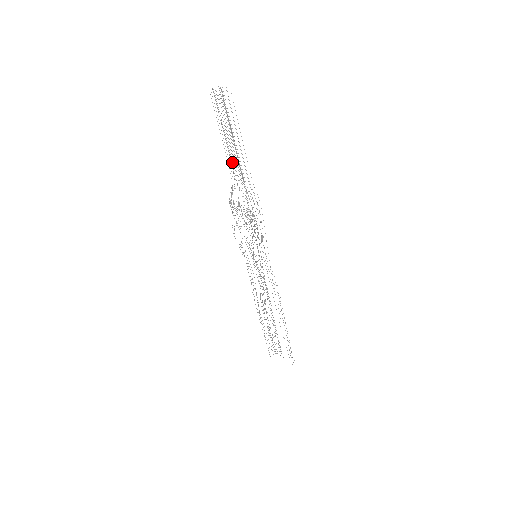
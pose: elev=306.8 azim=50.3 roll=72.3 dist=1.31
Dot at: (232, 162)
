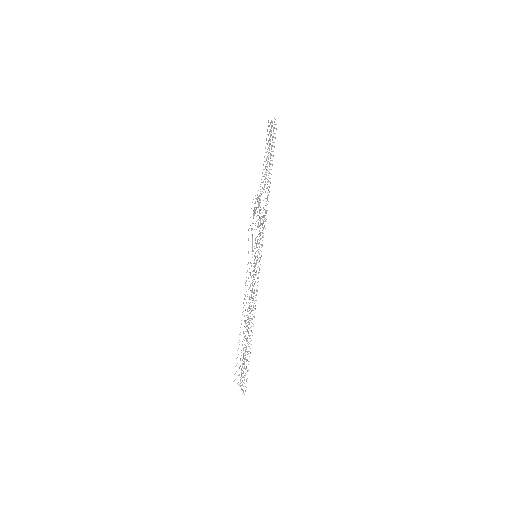
Dot at: occluded
